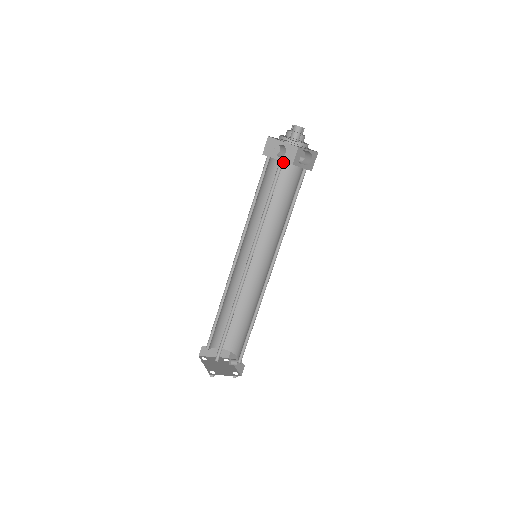
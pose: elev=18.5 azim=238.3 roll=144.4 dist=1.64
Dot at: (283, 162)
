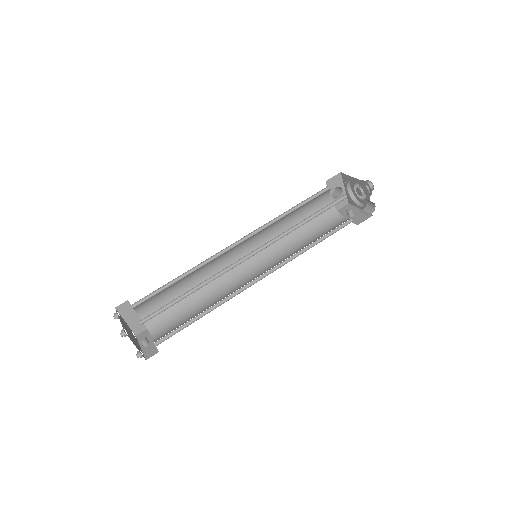
Dot at: occluded
